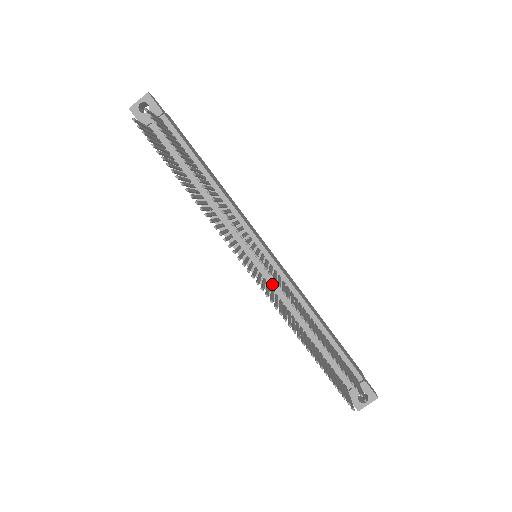
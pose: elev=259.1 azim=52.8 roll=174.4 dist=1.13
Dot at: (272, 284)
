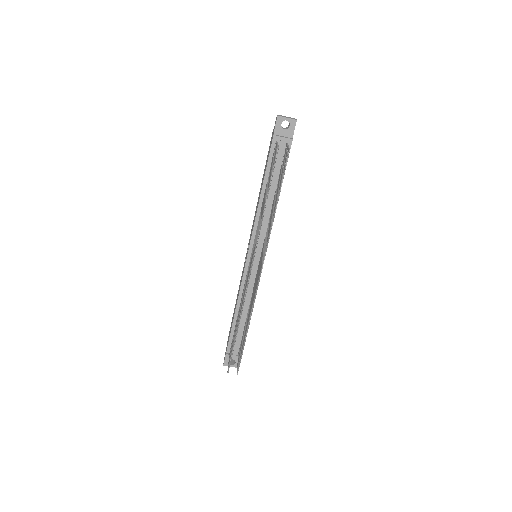
Dot at: occluded
